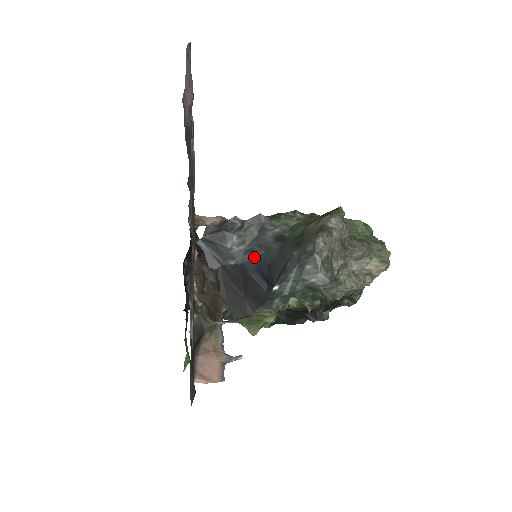
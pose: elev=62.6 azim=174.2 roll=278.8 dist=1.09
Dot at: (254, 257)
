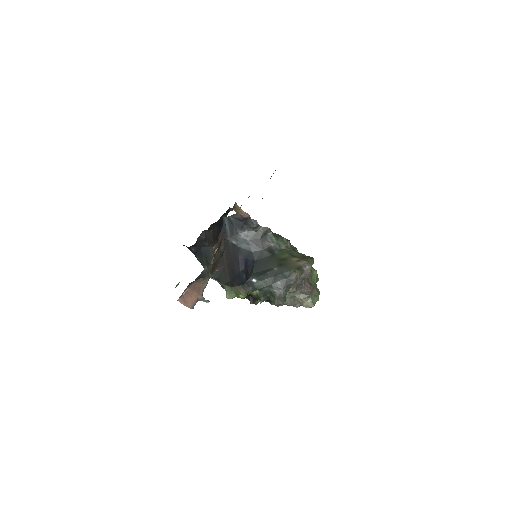
Dot at: (249, 249)
